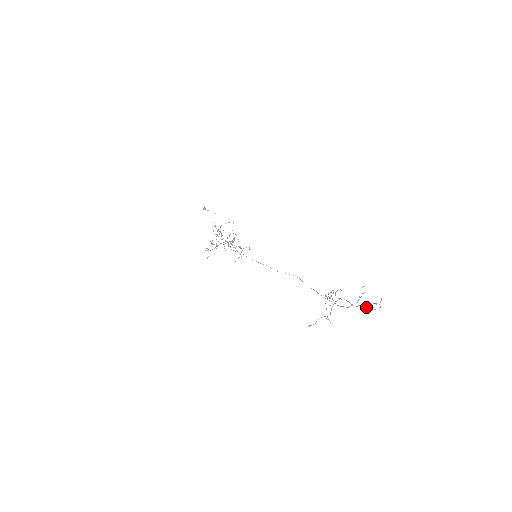
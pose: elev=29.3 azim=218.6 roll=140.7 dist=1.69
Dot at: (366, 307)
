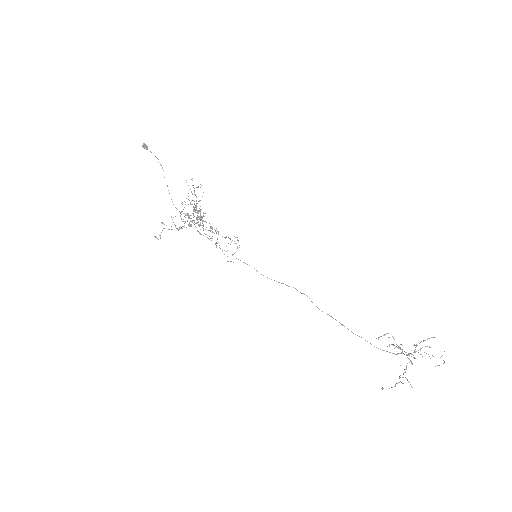
Dot at: occluded
